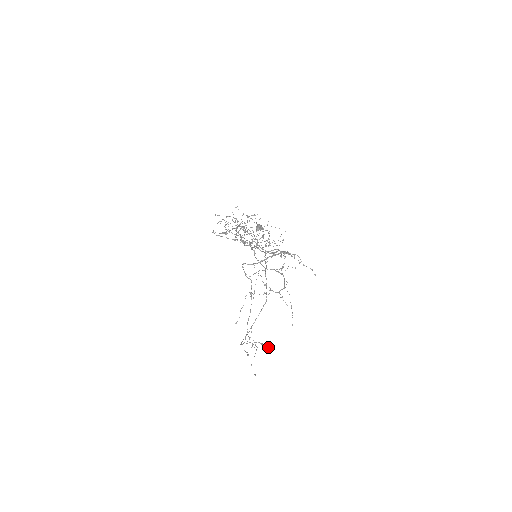
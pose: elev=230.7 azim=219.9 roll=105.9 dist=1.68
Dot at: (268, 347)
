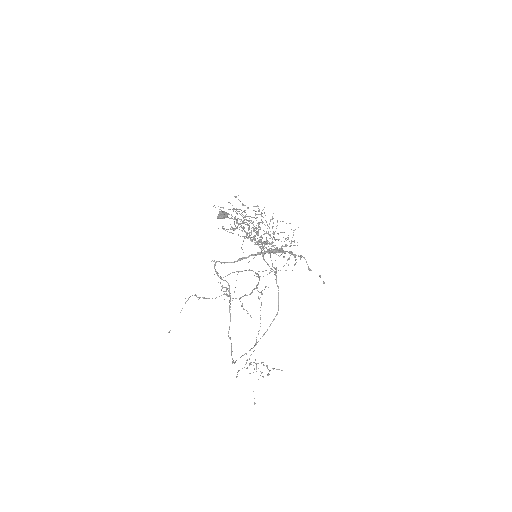
Dot at: (269, 370)
